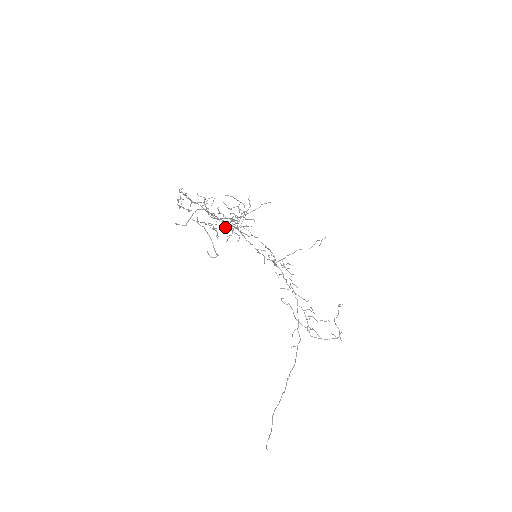
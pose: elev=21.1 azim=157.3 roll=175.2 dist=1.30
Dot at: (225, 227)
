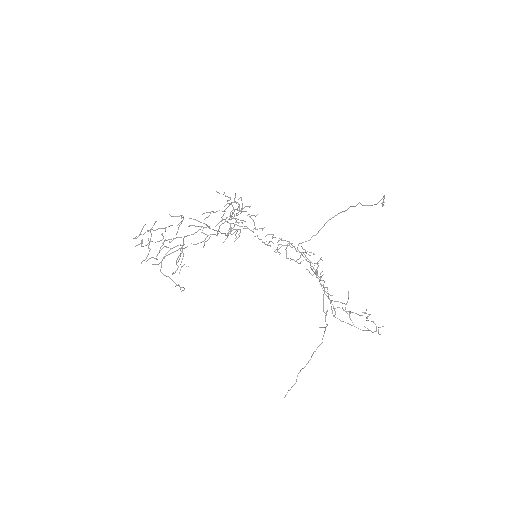
Dot at: occluded
